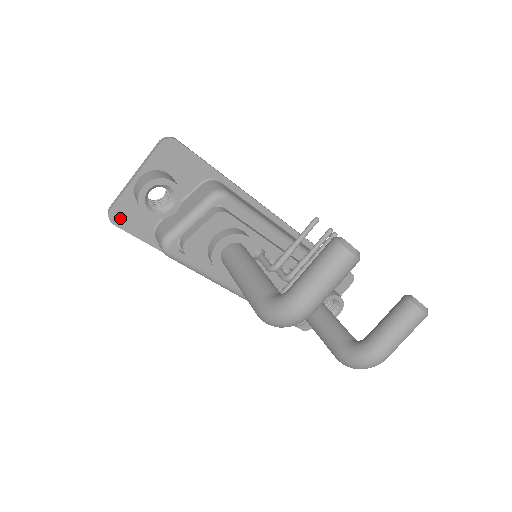
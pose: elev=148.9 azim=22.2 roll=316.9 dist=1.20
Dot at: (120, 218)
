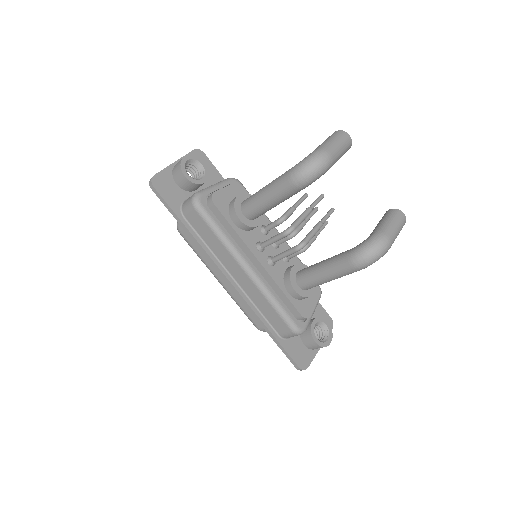
Dot at: (159, 184)
